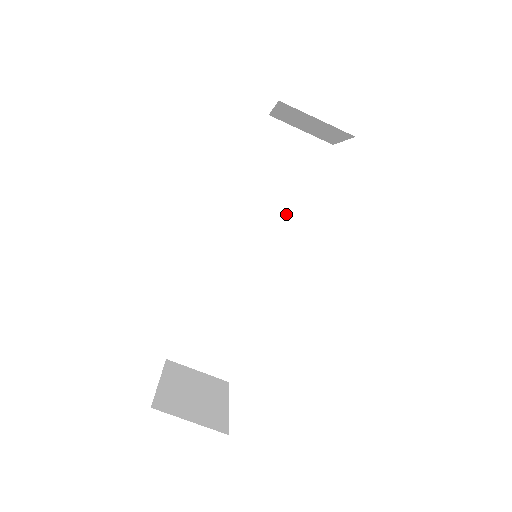
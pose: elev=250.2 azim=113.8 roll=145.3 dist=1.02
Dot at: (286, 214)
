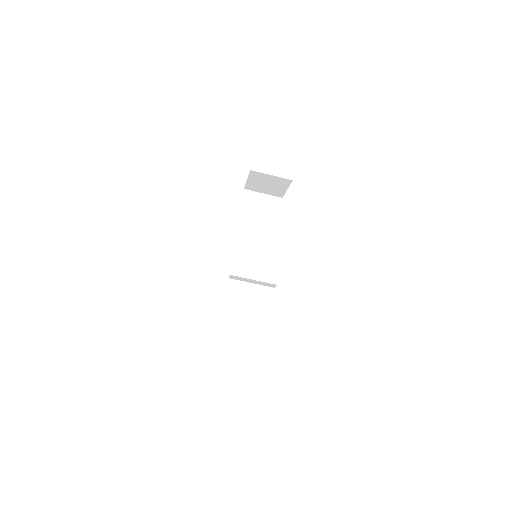
Dot at: (266, 239)
